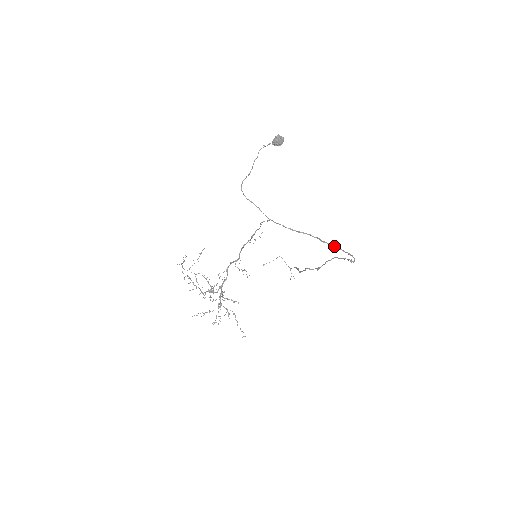
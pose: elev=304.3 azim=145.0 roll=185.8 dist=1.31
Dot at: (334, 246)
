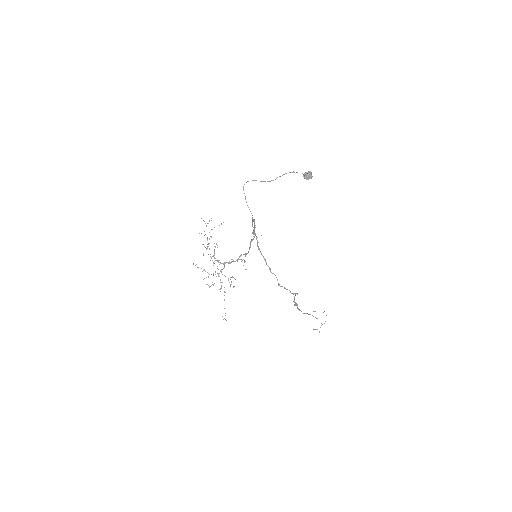
Dot at: occluded
